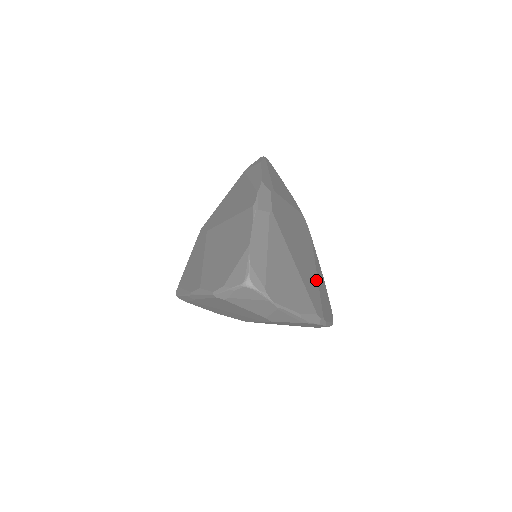
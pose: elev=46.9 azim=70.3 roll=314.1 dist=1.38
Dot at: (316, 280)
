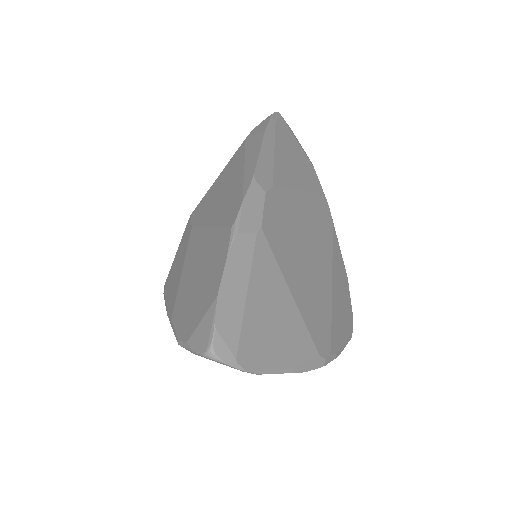
Dot at: (329, 295)
